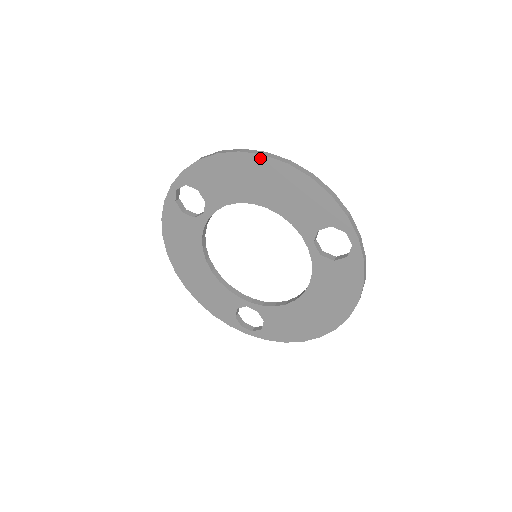
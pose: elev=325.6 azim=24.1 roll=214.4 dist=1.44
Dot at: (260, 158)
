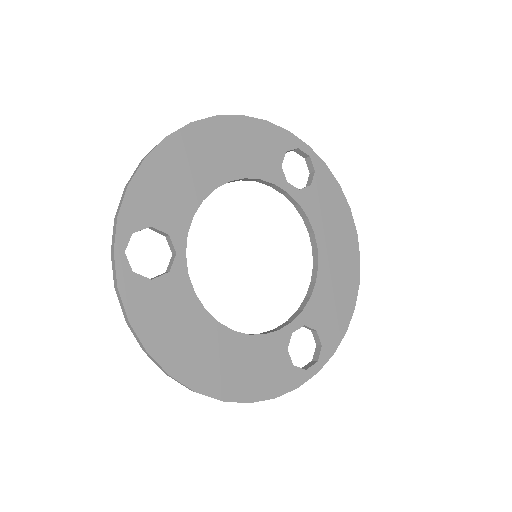
Dot at: (190, 128)
